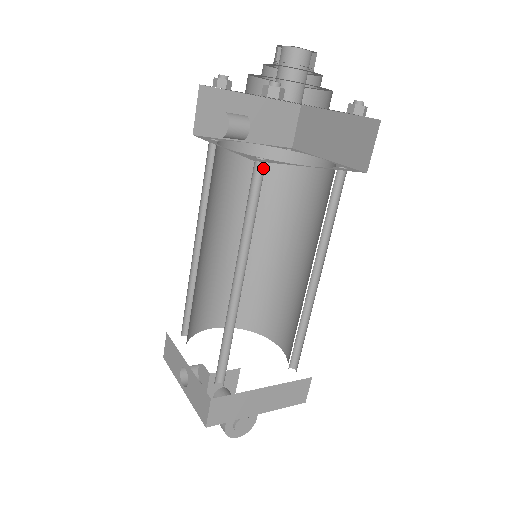
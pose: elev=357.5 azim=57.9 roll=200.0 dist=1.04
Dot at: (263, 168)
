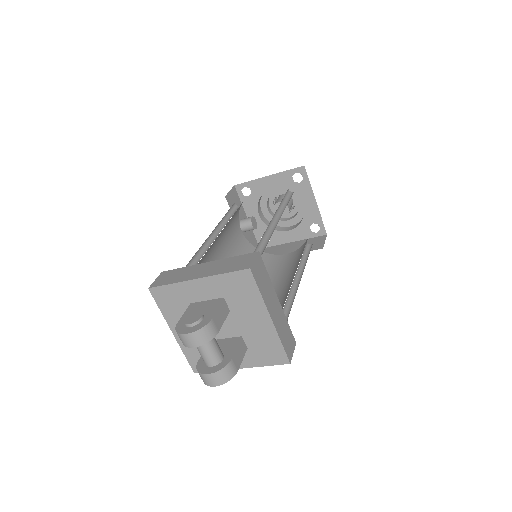
Dot at: occluded
